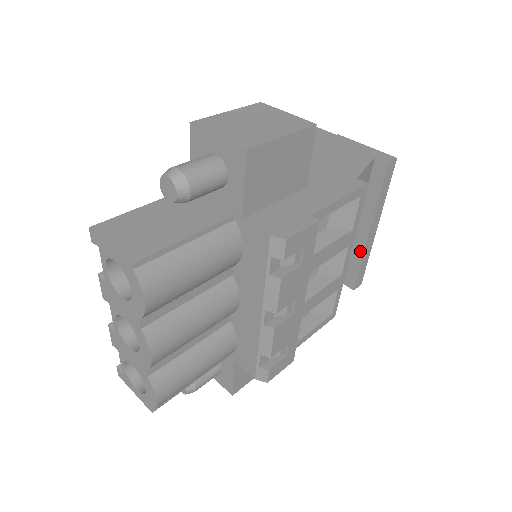
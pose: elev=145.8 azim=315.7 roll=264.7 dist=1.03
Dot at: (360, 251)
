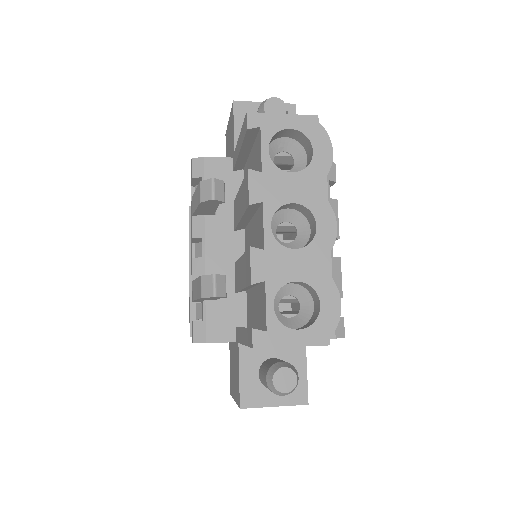
Dot at: occluded
